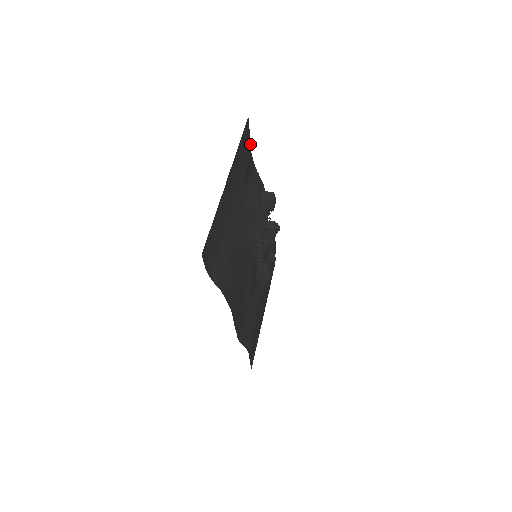
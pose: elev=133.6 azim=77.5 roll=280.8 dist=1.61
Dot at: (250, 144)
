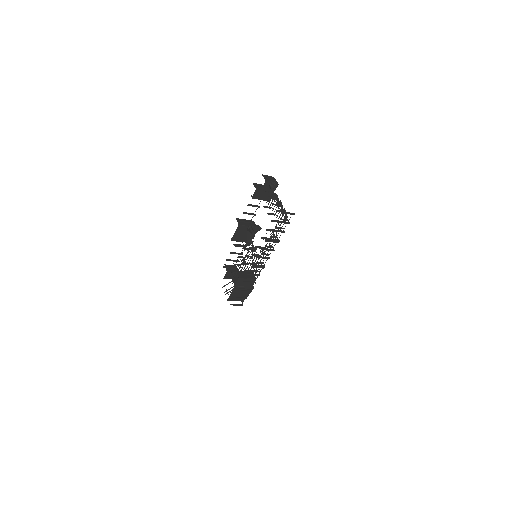
Dot at: occluded
